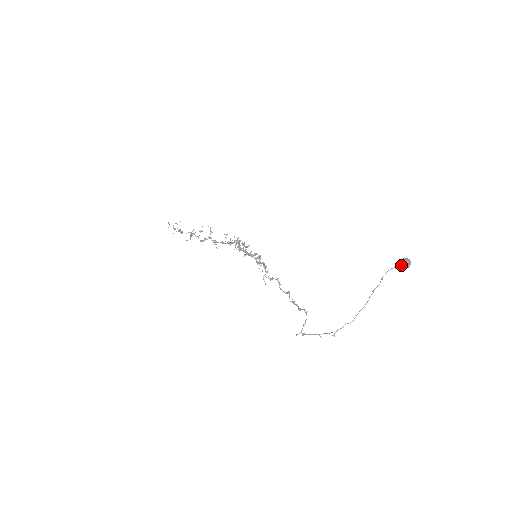
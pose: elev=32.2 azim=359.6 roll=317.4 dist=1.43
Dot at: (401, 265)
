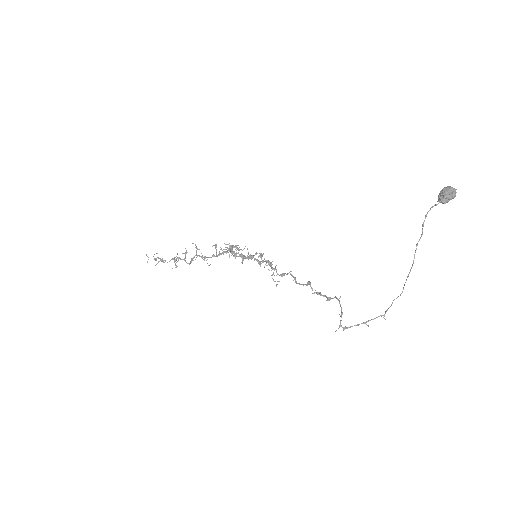
Dot at: (444, 196)
